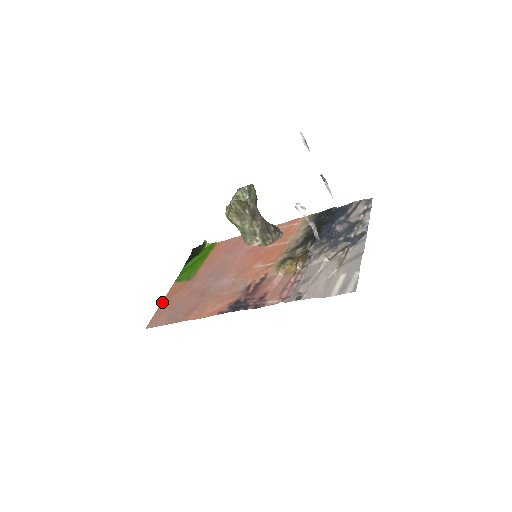
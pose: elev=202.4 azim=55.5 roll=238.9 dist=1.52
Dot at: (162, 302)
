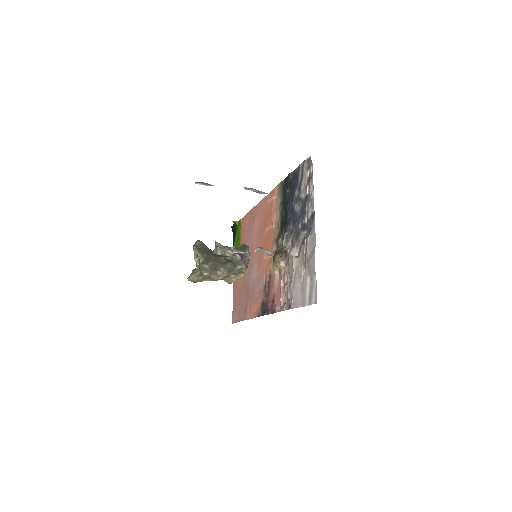
Dot at: occluded
